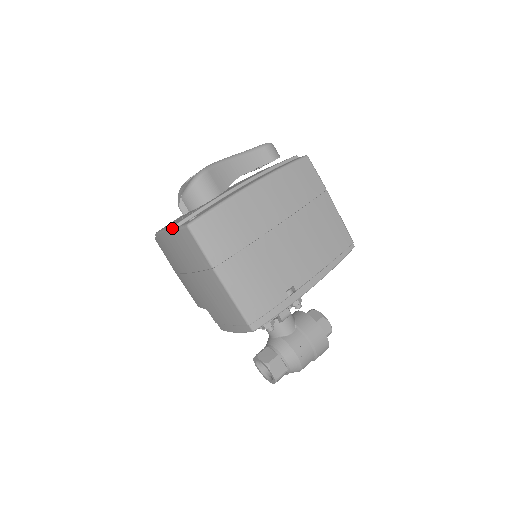
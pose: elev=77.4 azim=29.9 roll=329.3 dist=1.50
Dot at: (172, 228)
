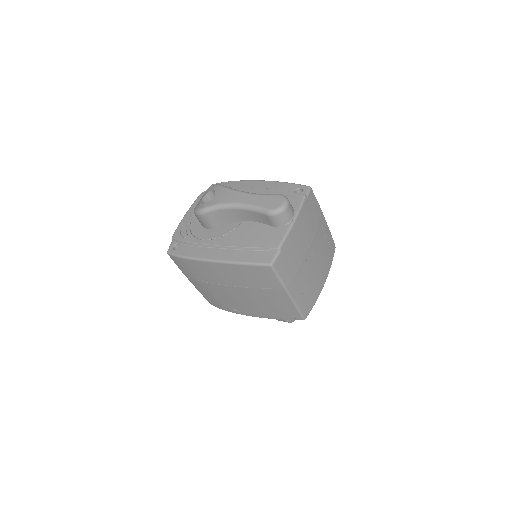
Dot at: (174, 233)
